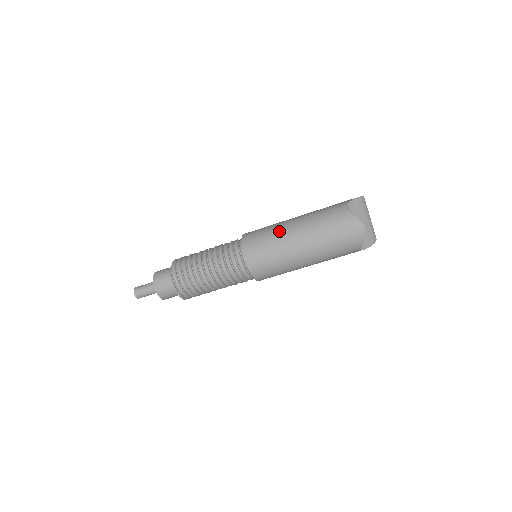
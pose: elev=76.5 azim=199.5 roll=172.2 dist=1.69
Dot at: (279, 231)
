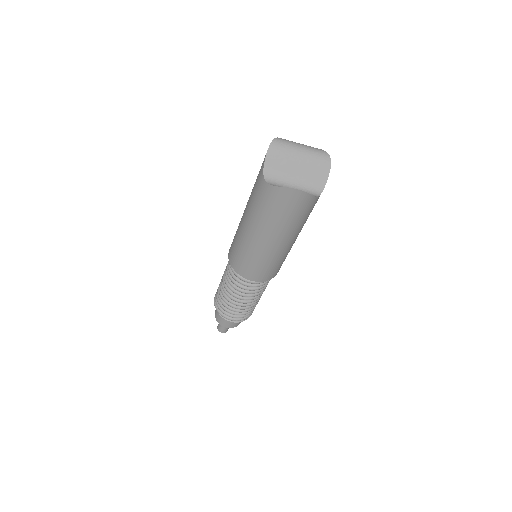
Dot at: (243, 241)
